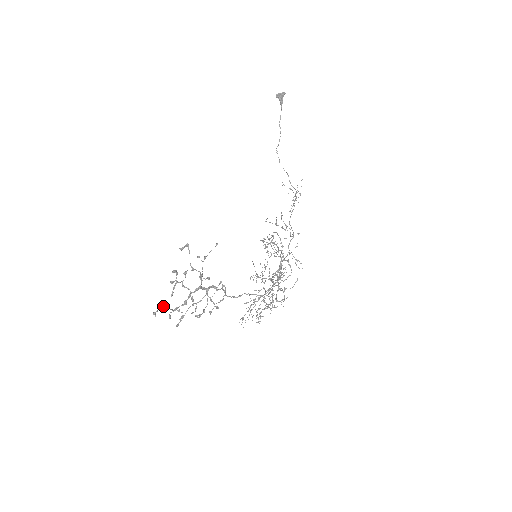
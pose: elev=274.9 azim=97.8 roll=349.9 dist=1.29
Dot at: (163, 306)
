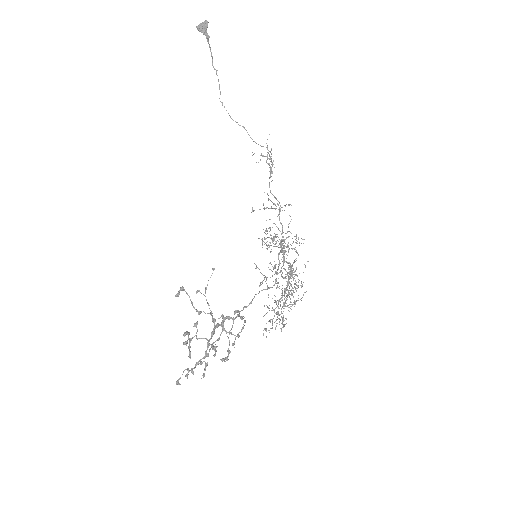
Dot at: (184, 370)
